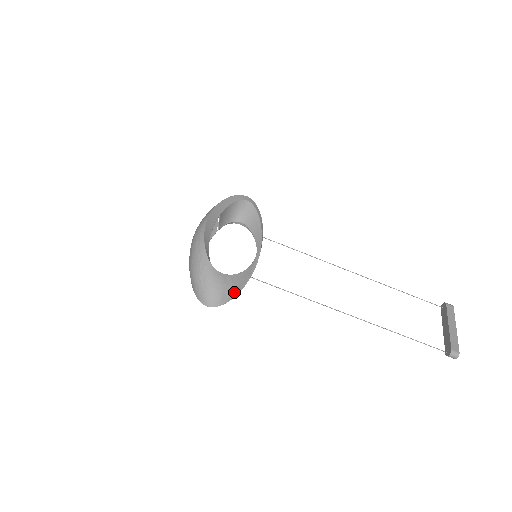
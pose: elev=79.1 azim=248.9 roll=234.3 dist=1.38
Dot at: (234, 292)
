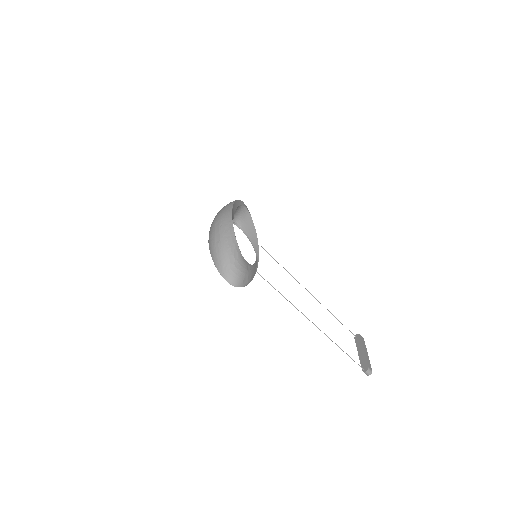
Dot at: (250, 279)
